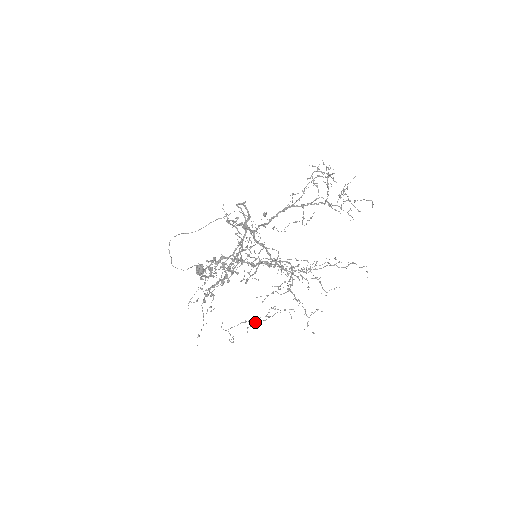
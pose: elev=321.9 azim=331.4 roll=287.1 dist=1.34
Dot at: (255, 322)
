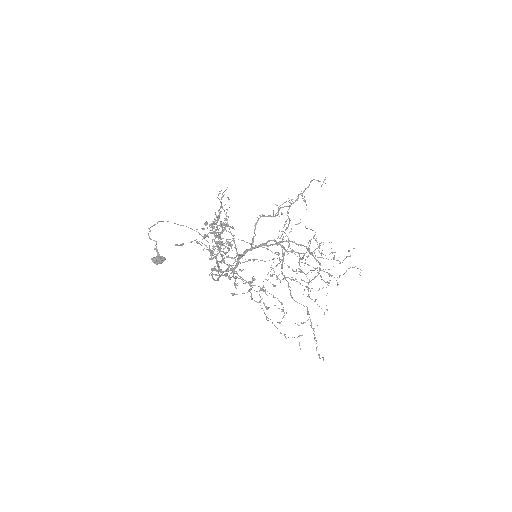
Dot at: occluded
